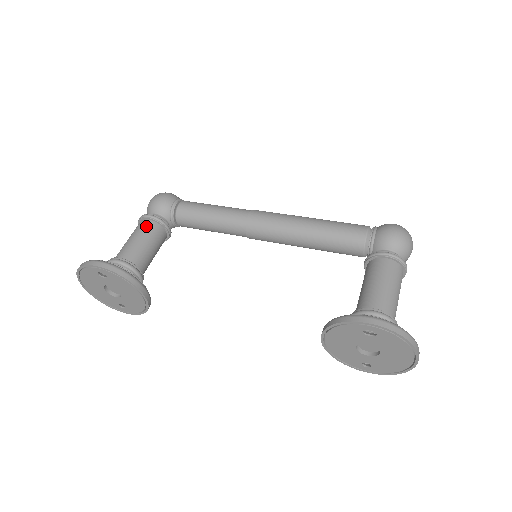
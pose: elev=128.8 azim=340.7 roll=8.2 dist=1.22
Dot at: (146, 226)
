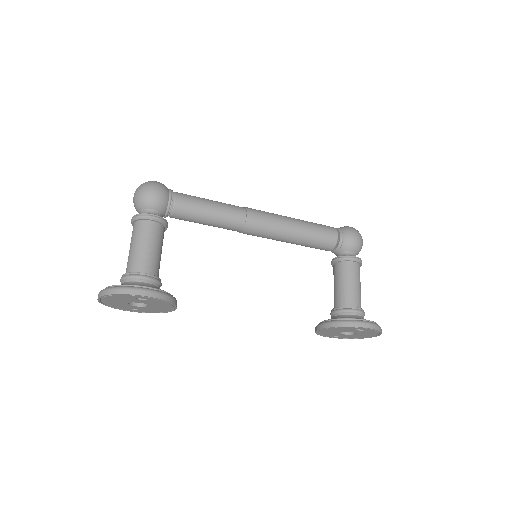
Dot at: (153, 230)
